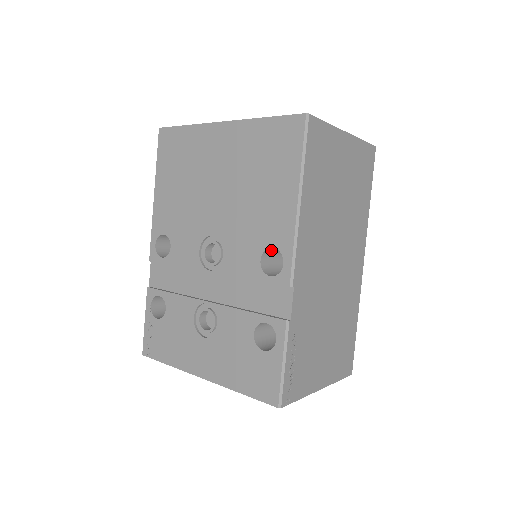
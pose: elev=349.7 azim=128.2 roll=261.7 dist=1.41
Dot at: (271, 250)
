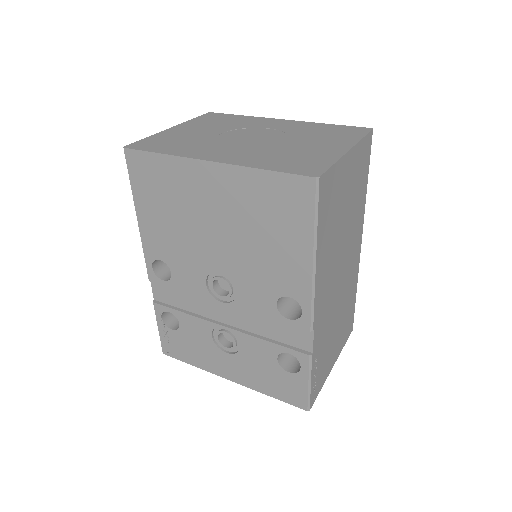
Dot at: occluded
